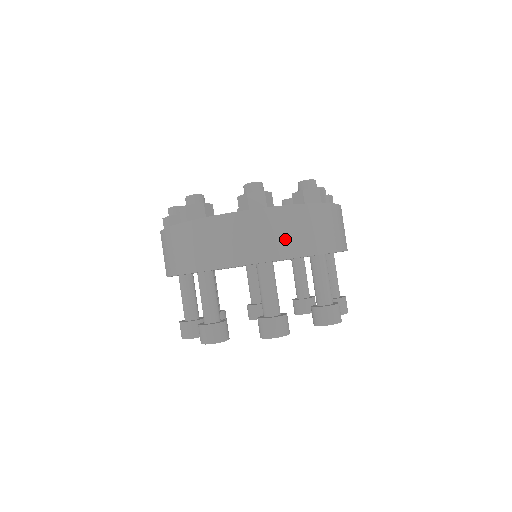
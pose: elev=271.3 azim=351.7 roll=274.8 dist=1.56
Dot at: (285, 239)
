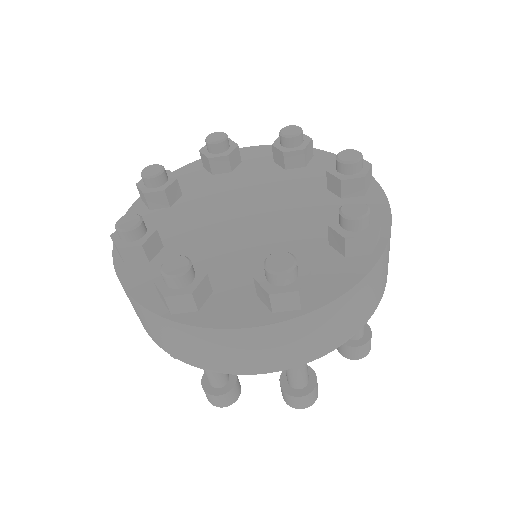
Dot at: (388, 260)
